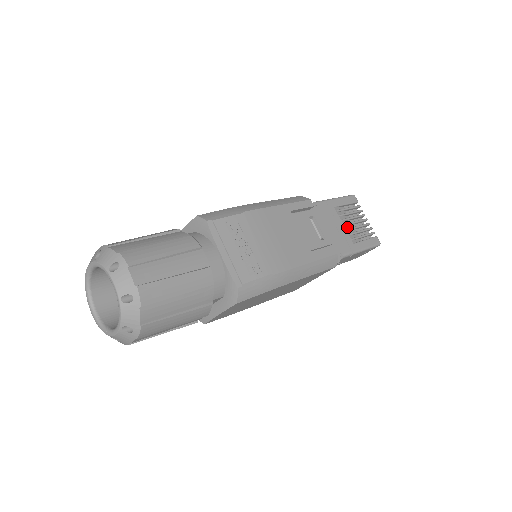
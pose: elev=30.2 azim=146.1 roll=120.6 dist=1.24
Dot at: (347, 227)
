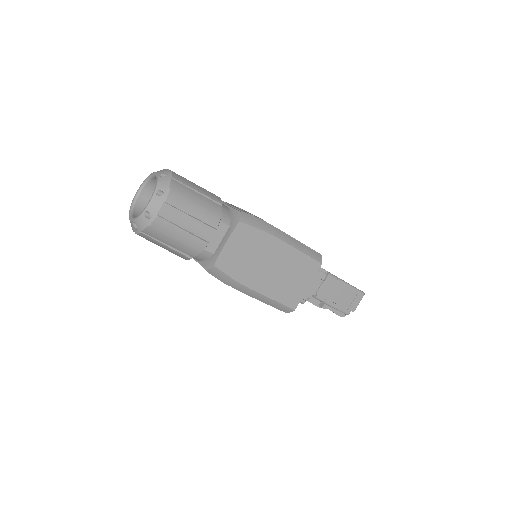
Dot at: occluded
